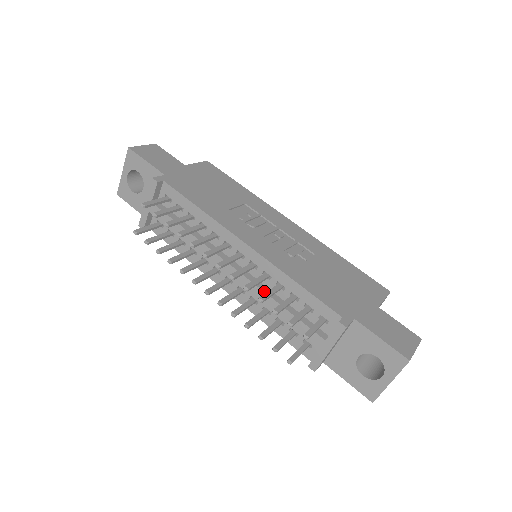
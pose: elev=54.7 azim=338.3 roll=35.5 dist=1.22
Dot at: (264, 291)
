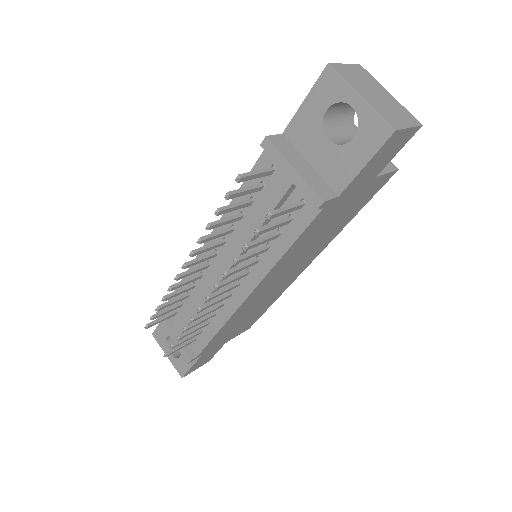
Dot at: (237, 237)
